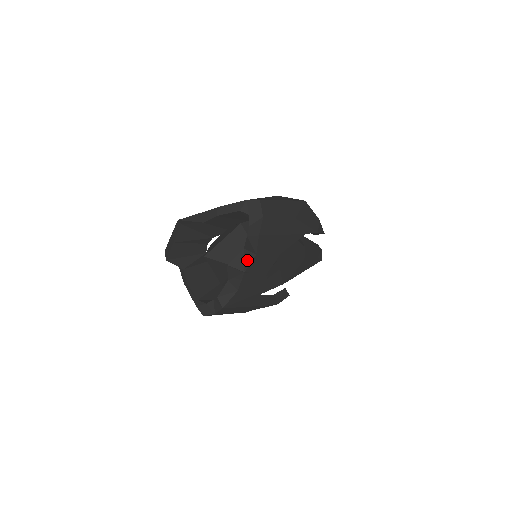
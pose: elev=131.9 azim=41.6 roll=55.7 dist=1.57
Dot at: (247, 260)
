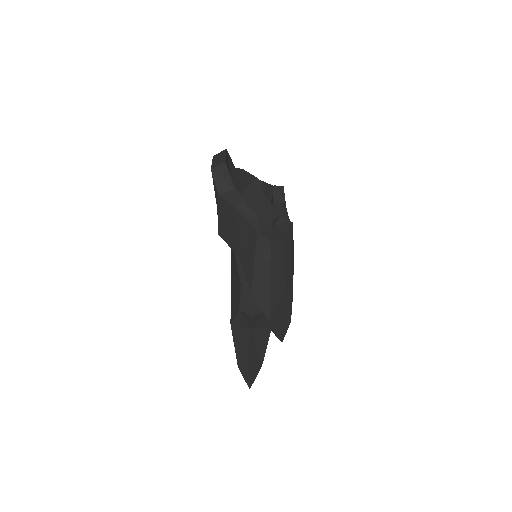
Dot at: occluded
